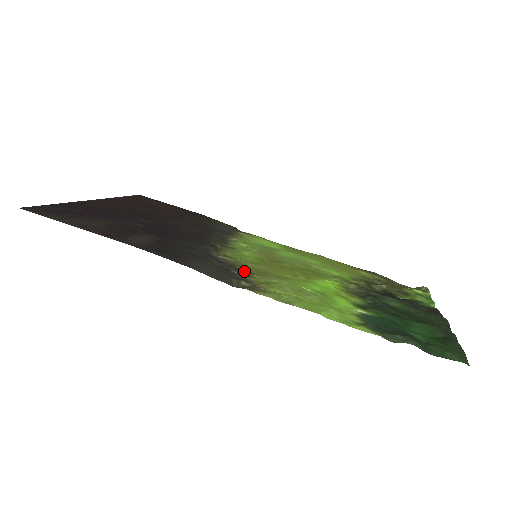
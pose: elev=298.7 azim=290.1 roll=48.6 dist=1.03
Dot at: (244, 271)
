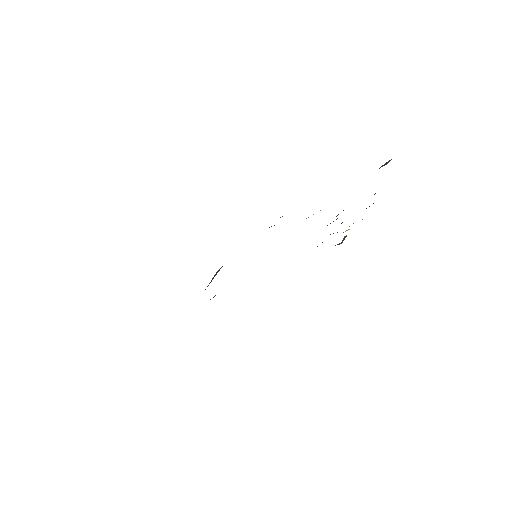
Dot at: occluded
